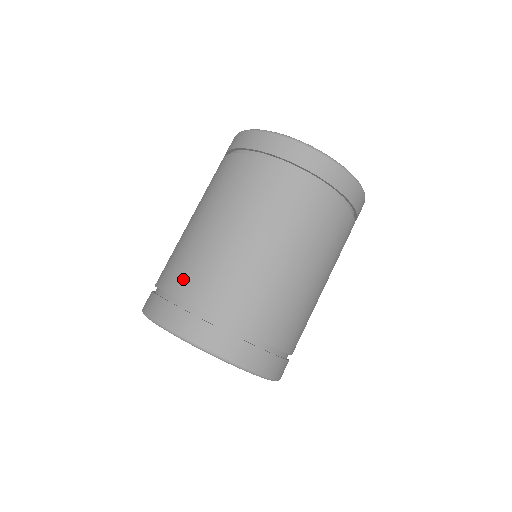
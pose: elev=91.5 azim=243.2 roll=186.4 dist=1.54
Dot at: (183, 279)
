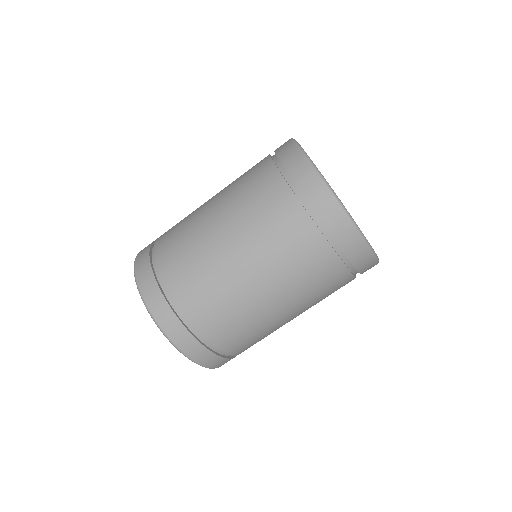
Dot at: (167, 244)
